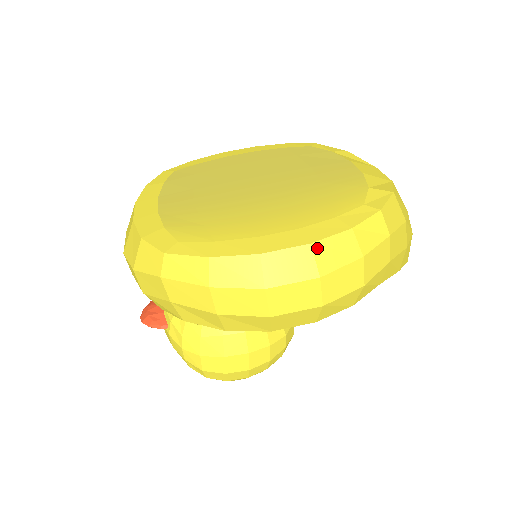
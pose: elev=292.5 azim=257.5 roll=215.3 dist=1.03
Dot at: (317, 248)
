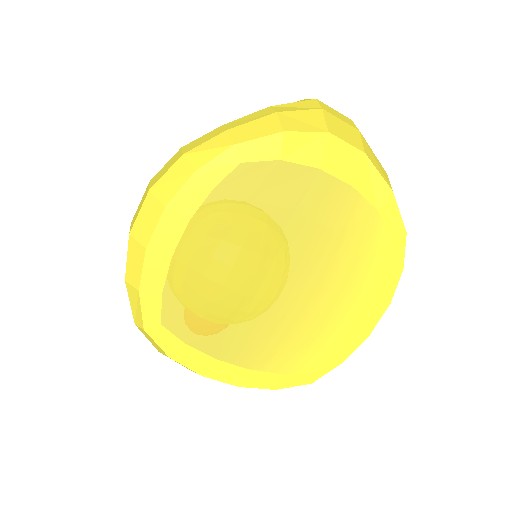
Dot at: occluded
